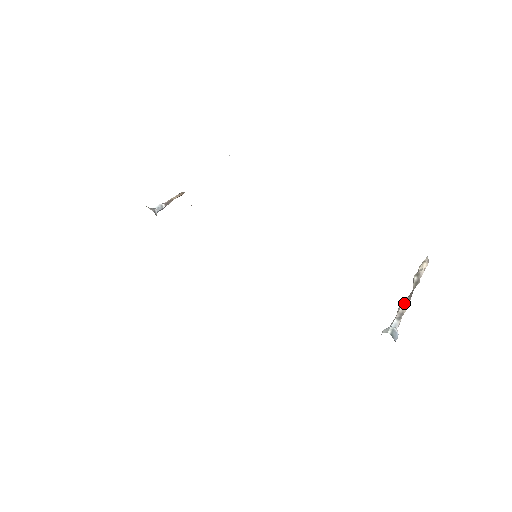
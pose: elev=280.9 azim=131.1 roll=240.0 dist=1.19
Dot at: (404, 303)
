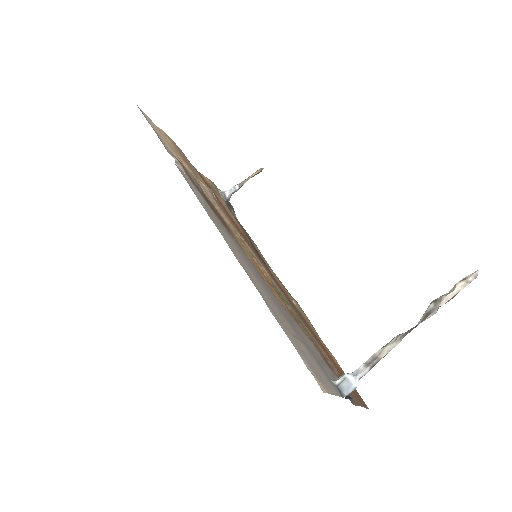
Dot at: (388, 343)
